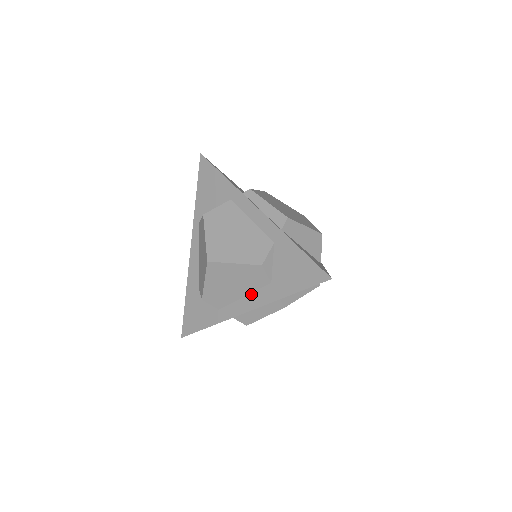
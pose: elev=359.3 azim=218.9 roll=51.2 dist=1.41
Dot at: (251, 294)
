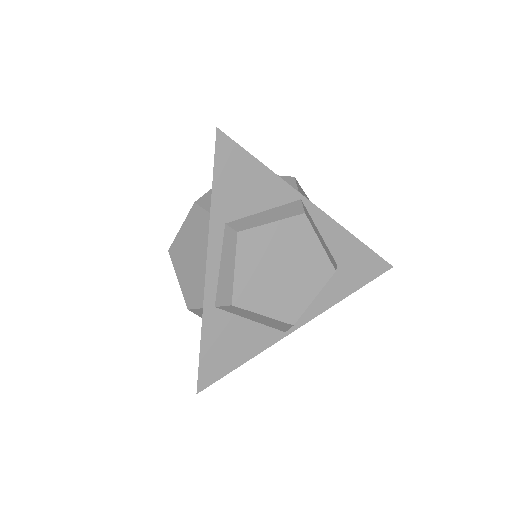
Dot at: occluded
